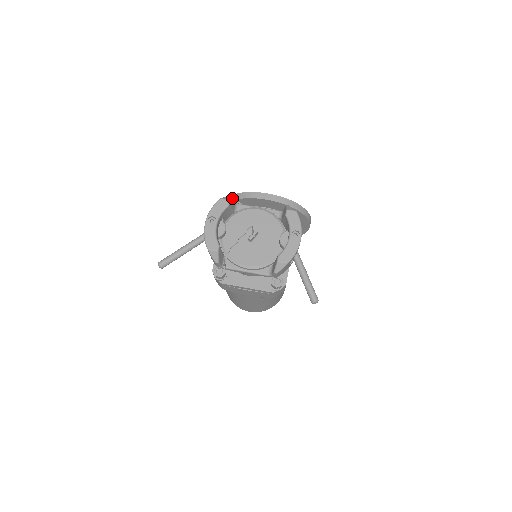
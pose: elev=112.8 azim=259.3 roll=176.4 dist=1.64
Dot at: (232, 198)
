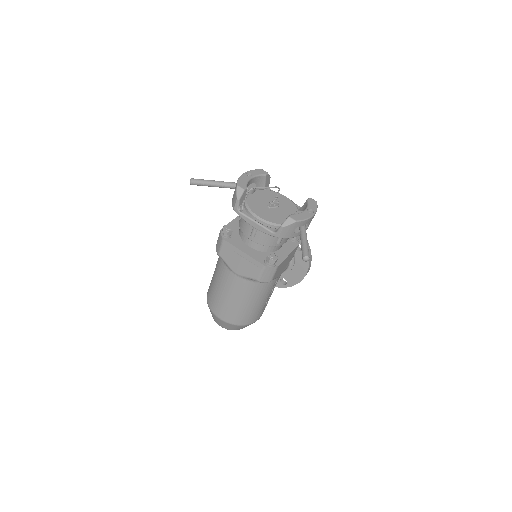
Dot at: occluded
